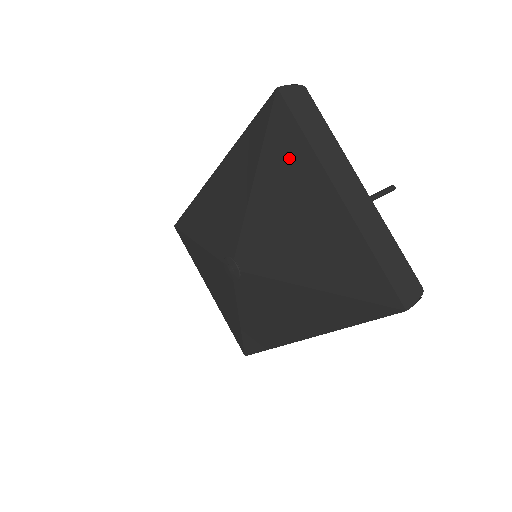
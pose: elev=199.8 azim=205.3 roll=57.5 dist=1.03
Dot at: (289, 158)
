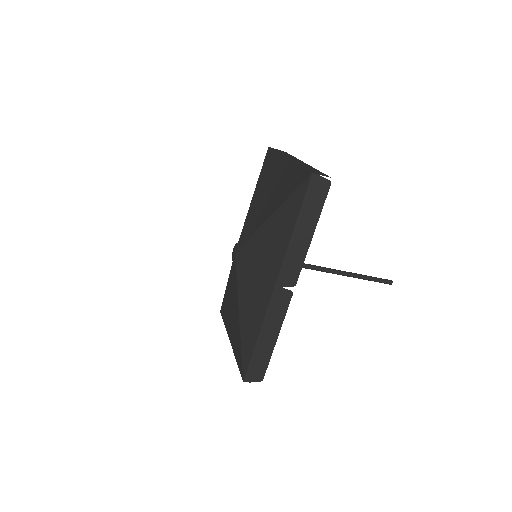
Dot at: (269, 166)
